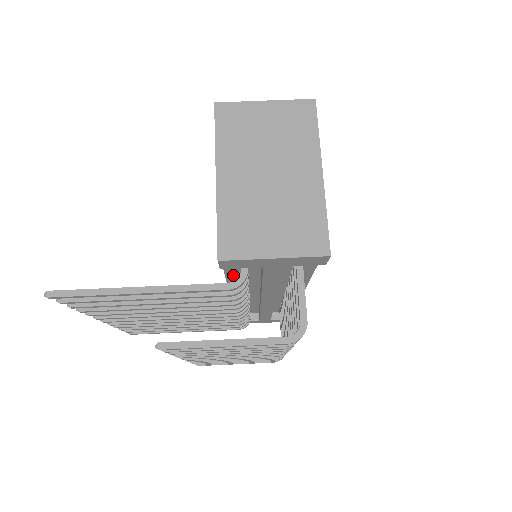
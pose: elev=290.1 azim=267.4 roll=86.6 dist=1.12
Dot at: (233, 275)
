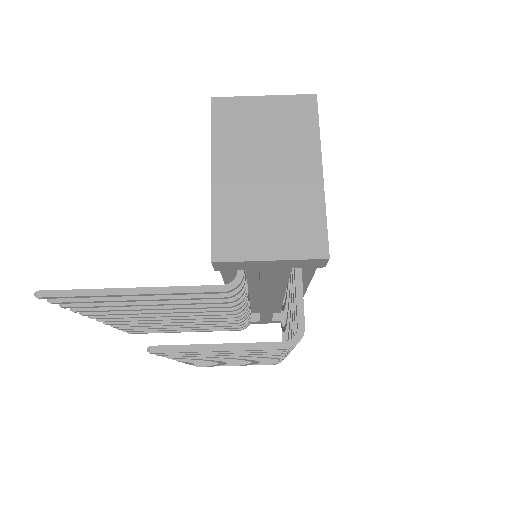
Dot at: (230, 276)
